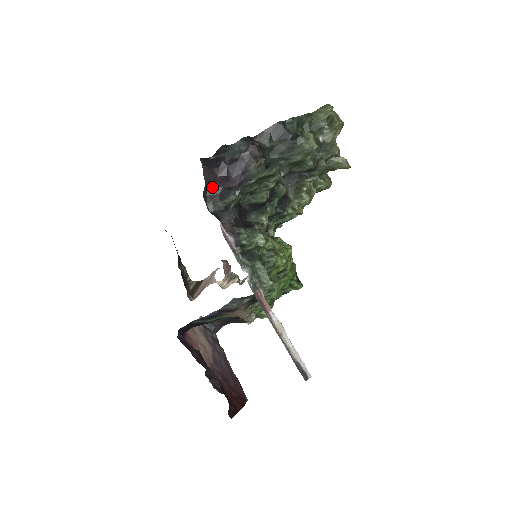
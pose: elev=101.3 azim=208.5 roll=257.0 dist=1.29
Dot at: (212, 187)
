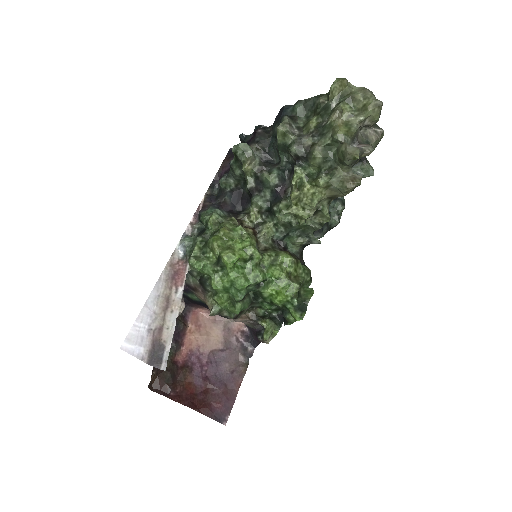
Dot at: (224, 172)
